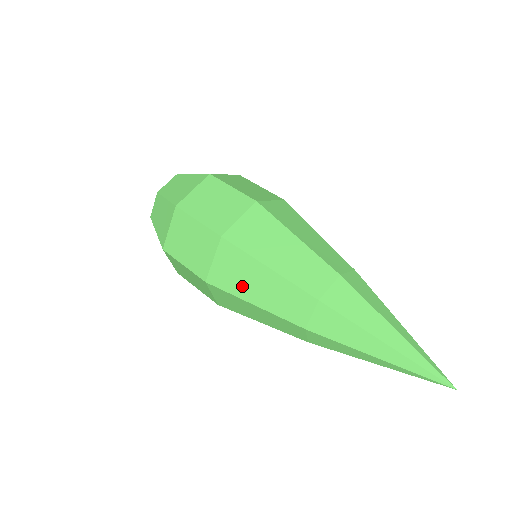
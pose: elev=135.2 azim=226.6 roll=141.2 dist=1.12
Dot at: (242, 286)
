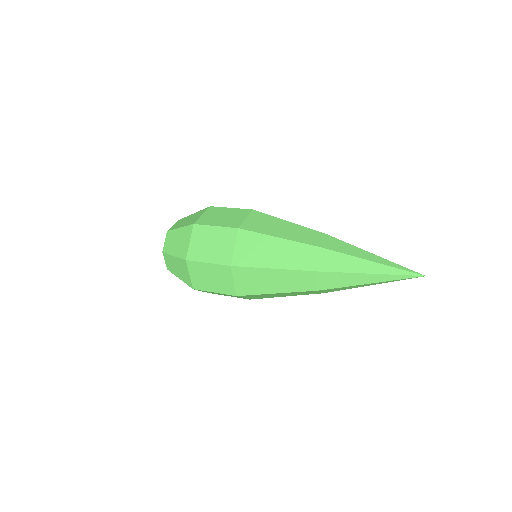
Dot at: (261, 258)
